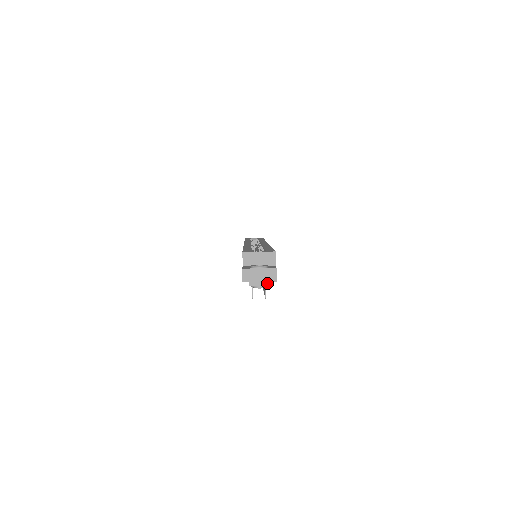
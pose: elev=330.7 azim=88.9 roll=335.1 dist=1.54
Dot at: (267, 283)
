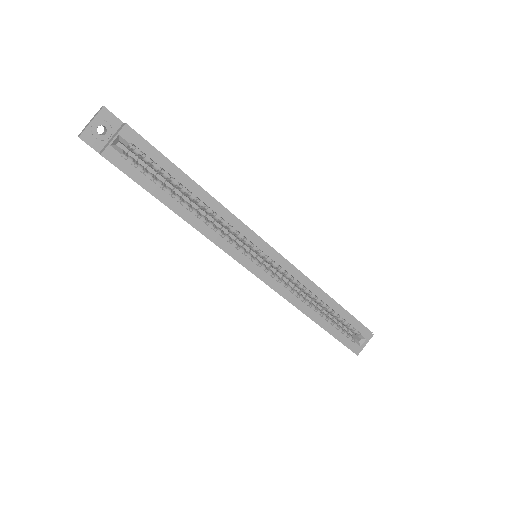
Dot at: occluded
